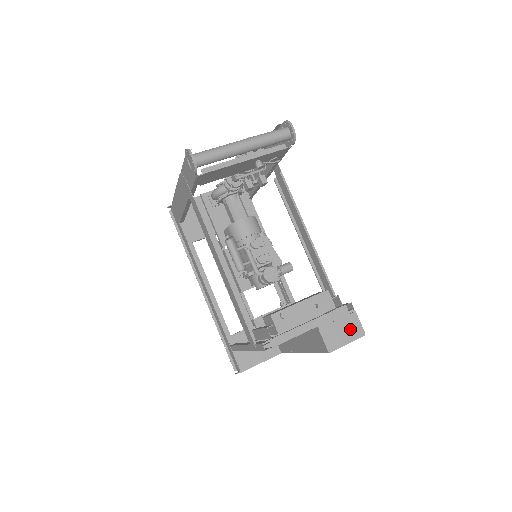
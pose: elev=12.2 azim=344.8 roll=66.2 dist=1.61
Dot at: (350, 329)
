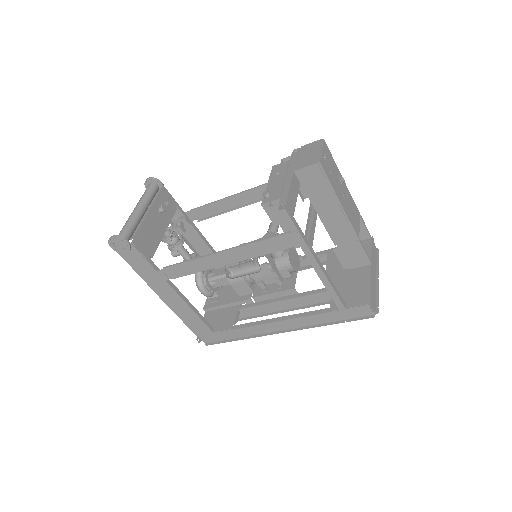
Dot at: (311, 149)
